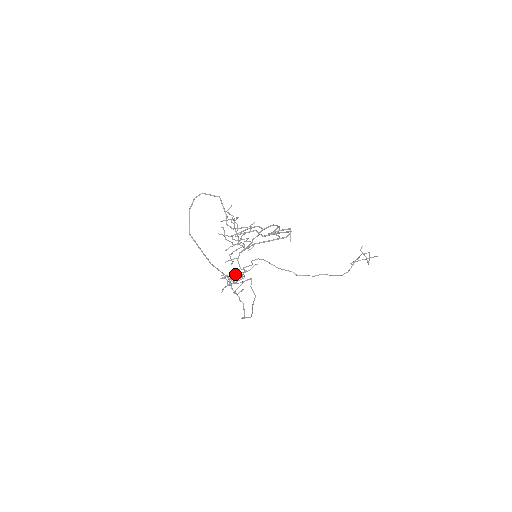
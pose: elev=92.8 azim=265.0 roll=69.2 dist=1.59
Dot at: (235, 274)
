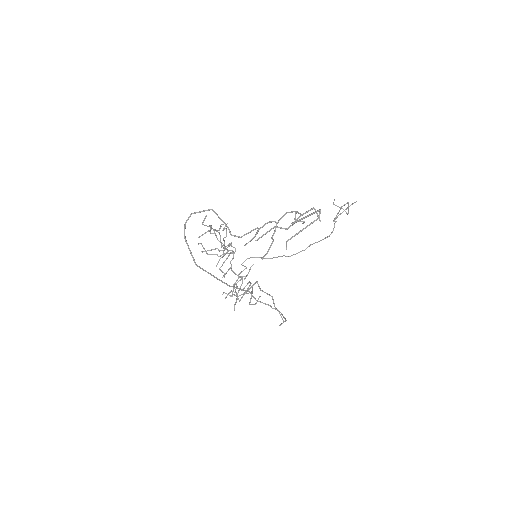
Dot at: (236, 285)
